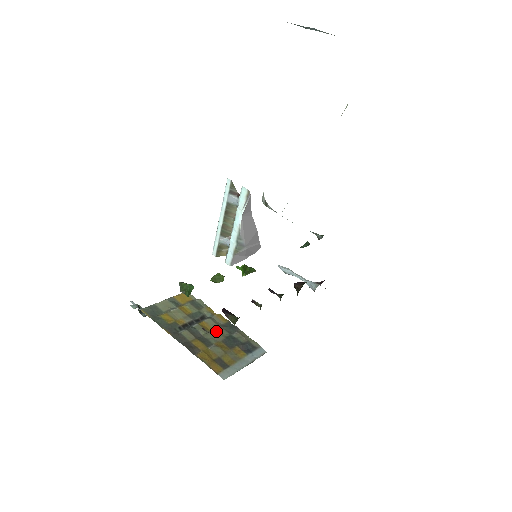
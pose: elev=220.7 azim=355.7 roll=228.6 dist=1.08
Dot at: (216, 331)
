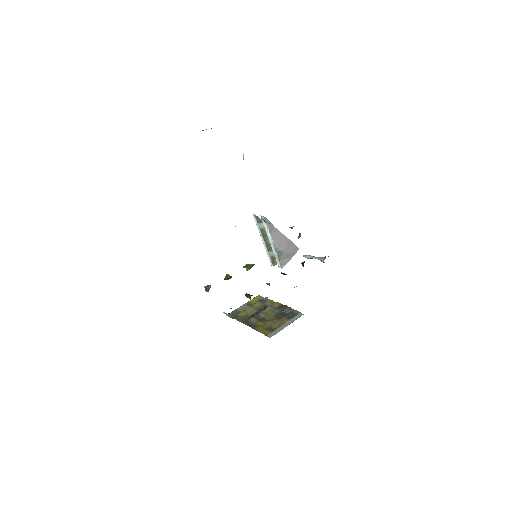
Dot at: (271, 312)
